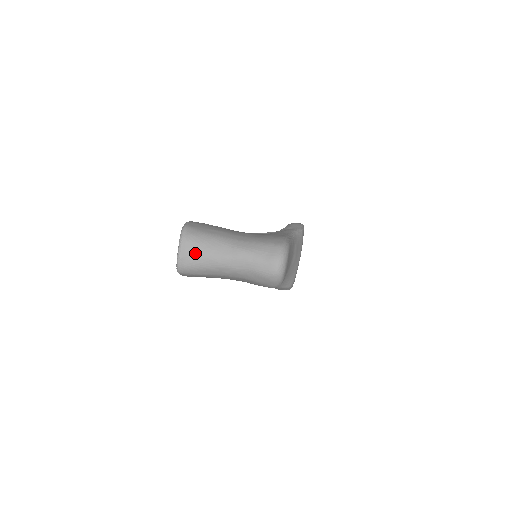
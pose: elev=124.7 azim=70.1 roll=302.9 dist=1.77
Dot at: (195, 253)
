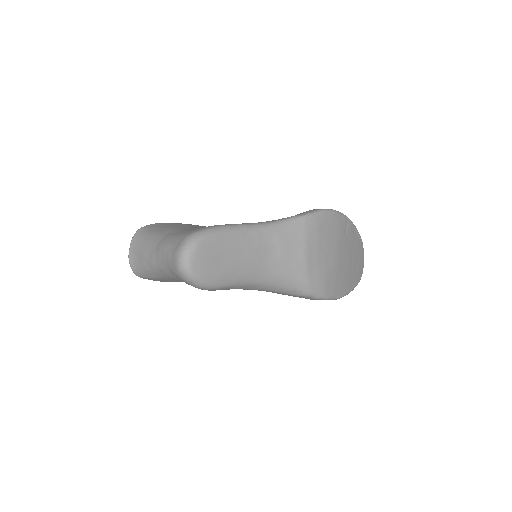
Dot at: (138, 254)
